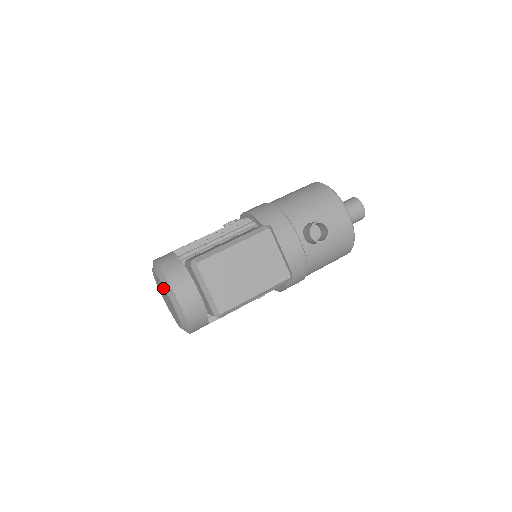
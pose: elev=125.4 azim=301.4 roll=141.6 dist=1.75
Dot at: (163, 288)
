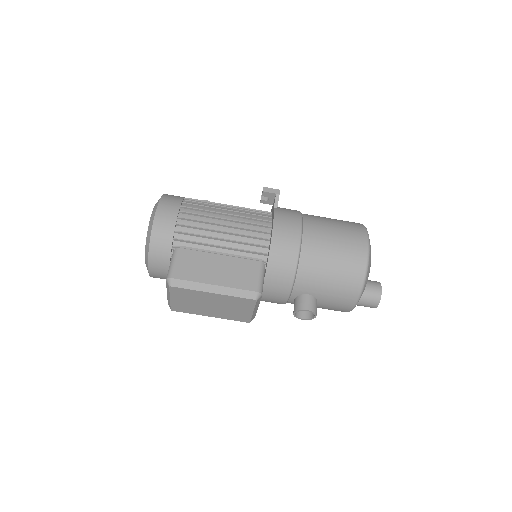
Dot at: occluded
